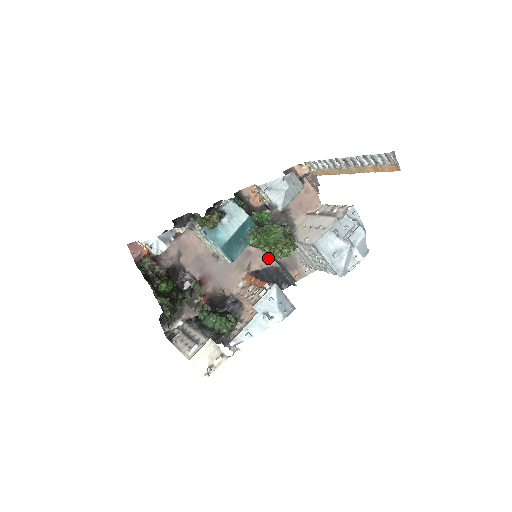
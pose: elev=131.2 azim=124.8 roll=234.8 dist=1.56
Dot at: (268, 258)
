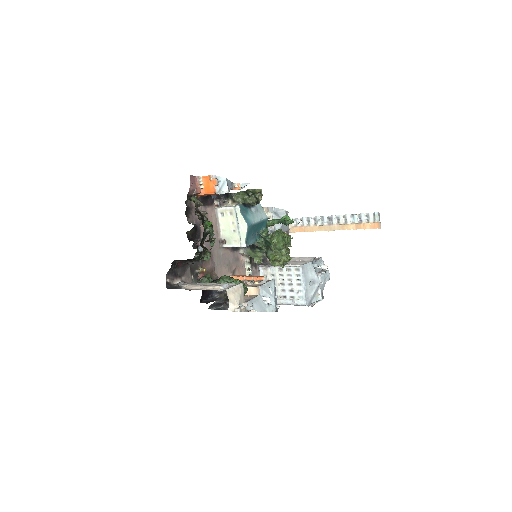
Dot at: (246, 274)
